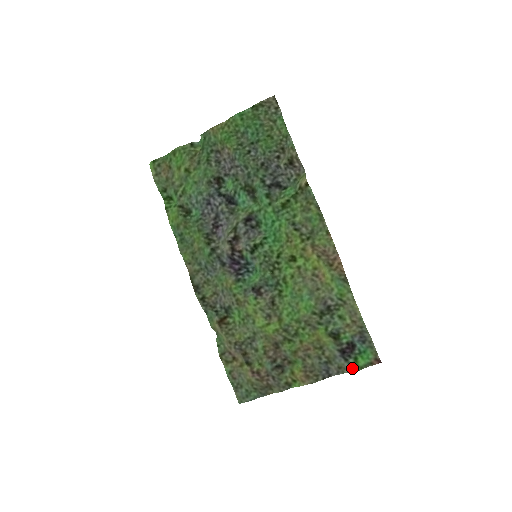
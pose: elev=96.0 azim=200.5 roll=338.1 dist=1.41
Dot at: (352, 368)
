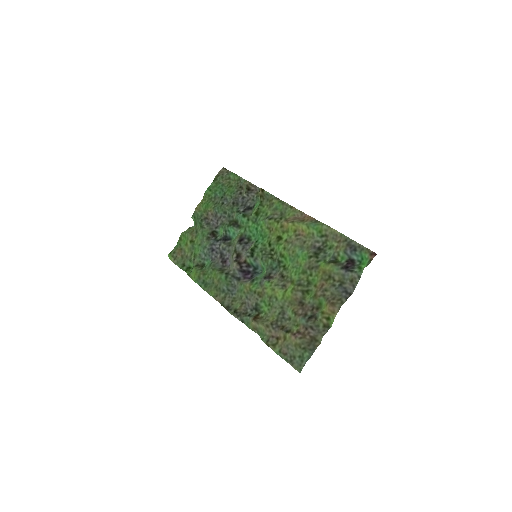
Dot at: (359, 272)
